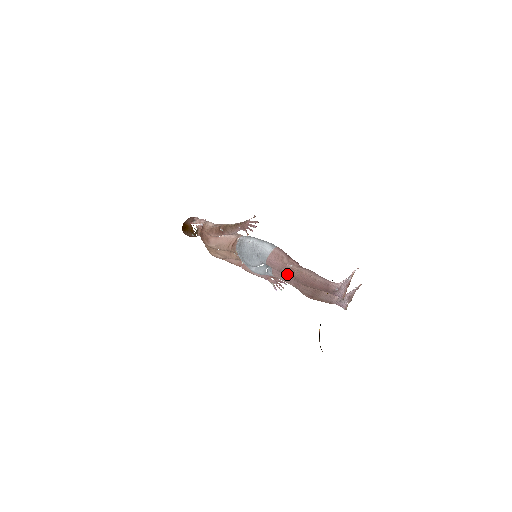
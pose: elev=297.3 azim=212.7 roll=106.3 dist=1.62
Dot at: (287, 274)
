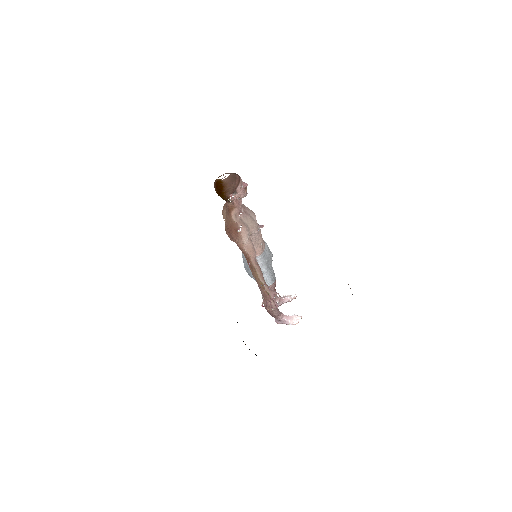
Dot at: (262, 294)
